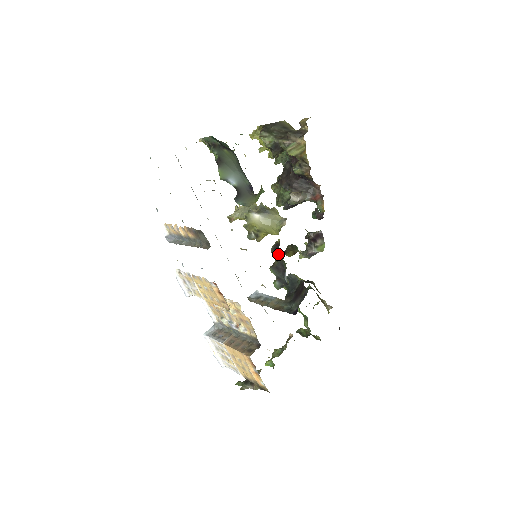
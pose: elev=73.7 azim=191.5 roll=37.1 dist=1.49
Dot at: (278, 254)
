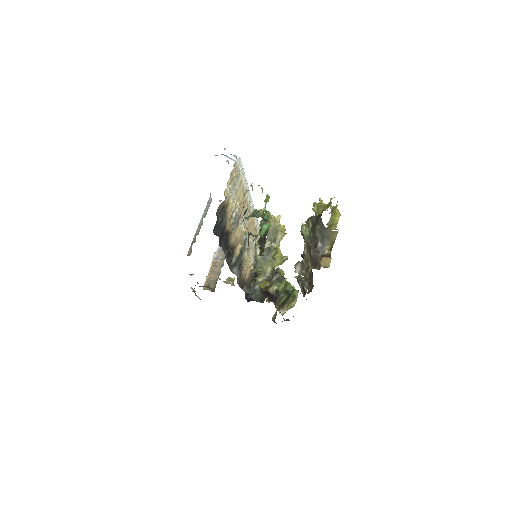
Dot at: occluded
